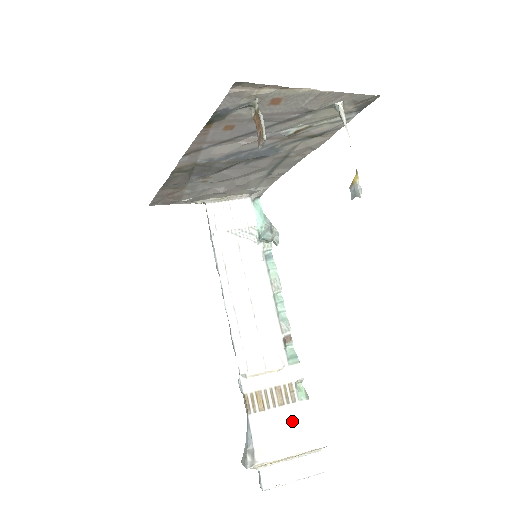
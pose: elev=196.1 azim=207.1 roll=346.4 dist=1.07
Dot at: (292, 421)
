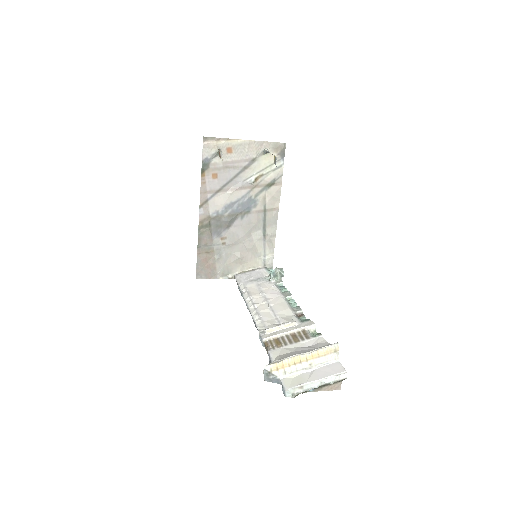
Dot at: (307, 347)
